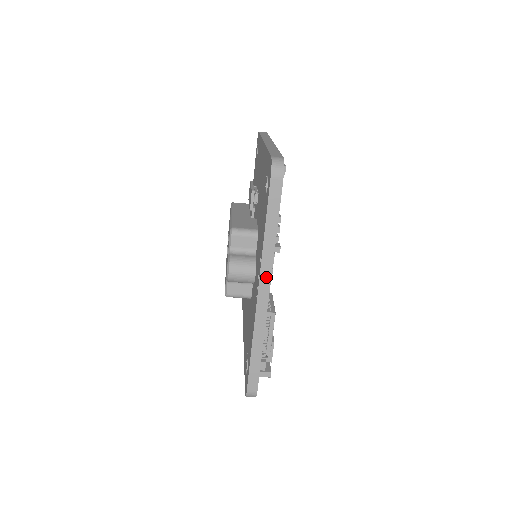
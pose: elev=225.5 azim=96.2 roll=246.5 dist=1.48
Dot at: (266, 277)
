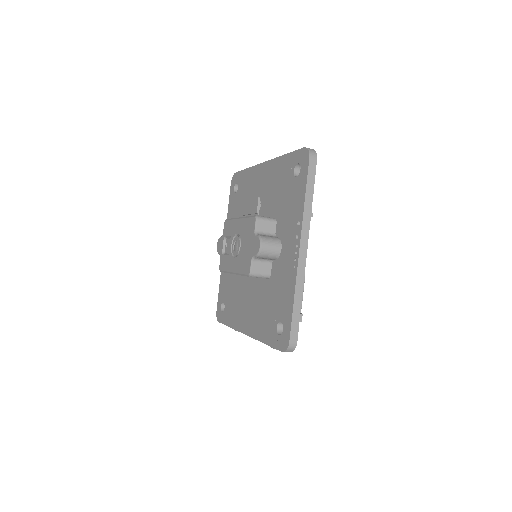
Dot at: (305, 235)
